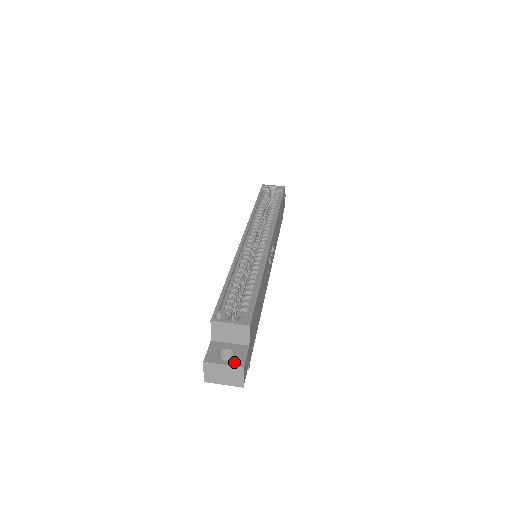
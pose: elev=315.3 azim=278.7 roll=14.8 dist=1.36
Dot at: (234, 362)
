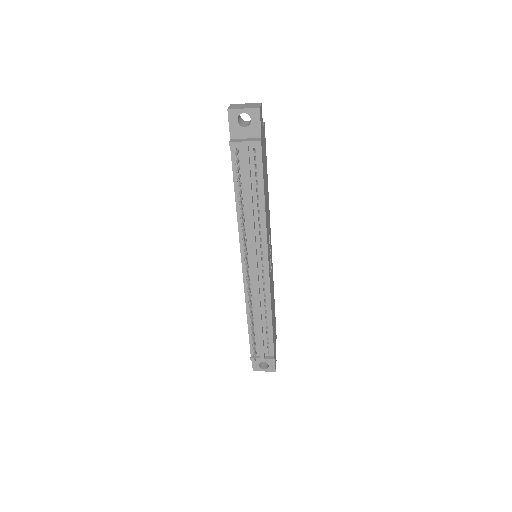
Dot at: occluded
